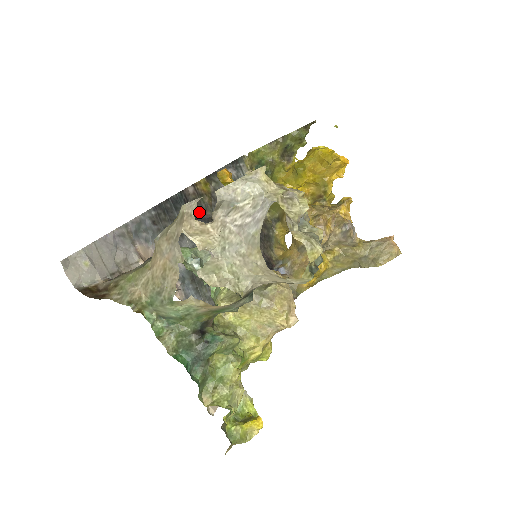
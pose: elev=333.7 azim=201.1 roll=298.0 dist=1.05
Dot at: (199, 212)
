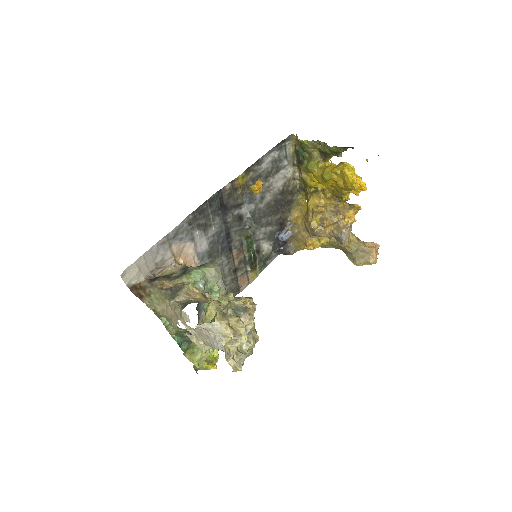
Dot at: (230, 202)
